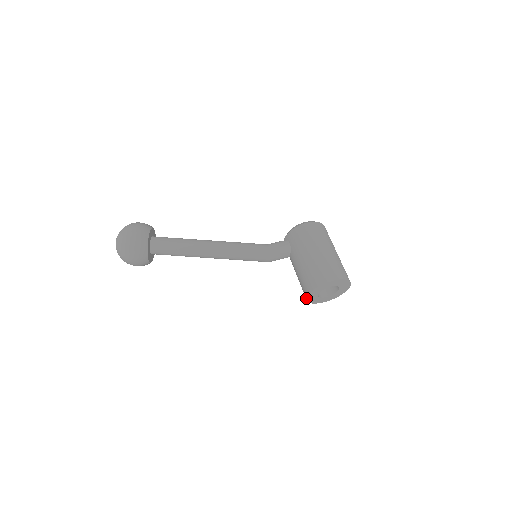
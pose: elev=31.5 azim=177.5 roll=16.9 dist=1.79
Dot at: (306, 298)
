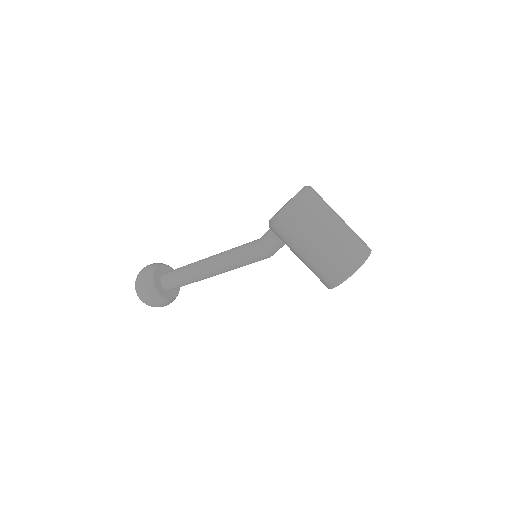
Dot at: occluded
